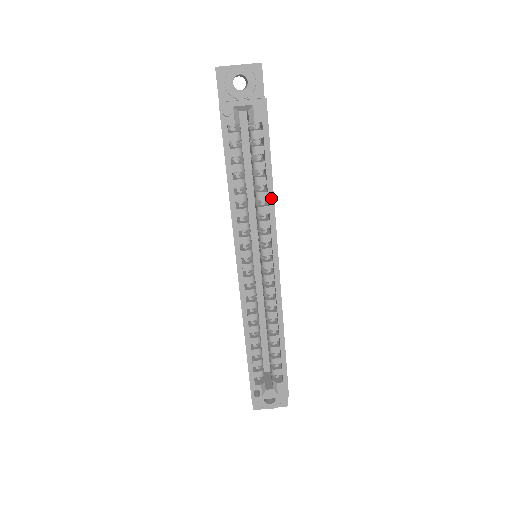
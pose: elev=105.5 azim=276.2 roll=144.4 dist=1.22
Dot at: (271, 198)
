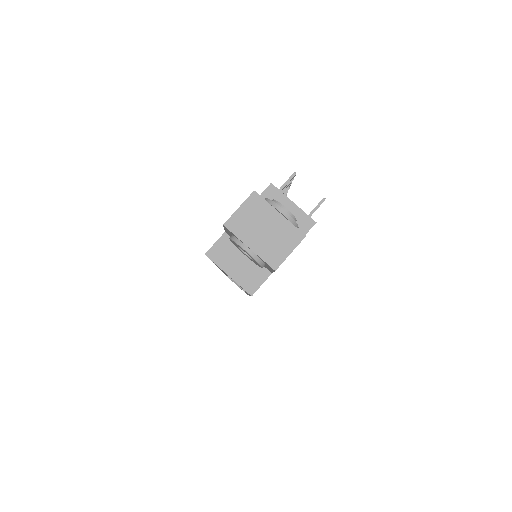
Dot at: occluded
